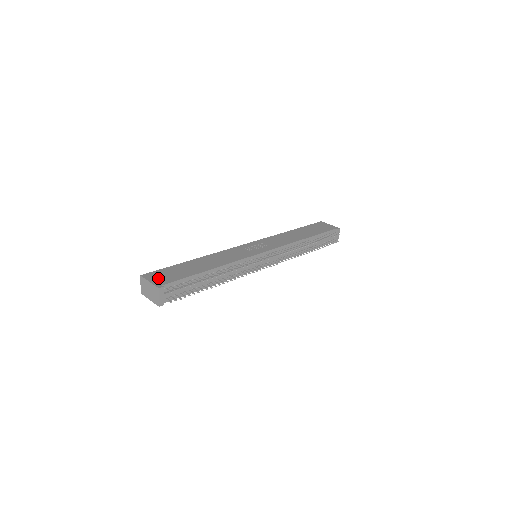
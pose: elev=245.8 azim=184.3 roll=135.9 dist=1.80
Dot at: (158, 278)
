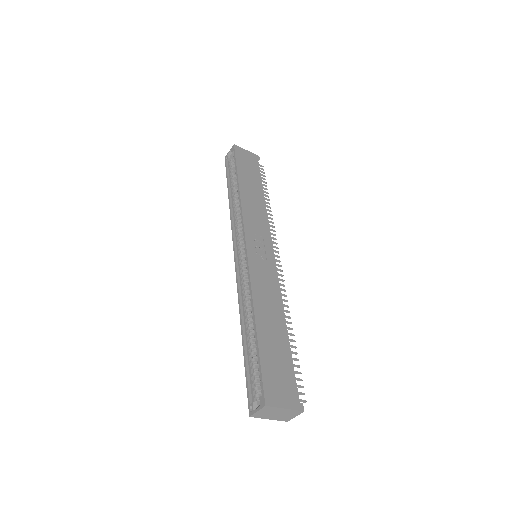
Dot at: (283, 394)
